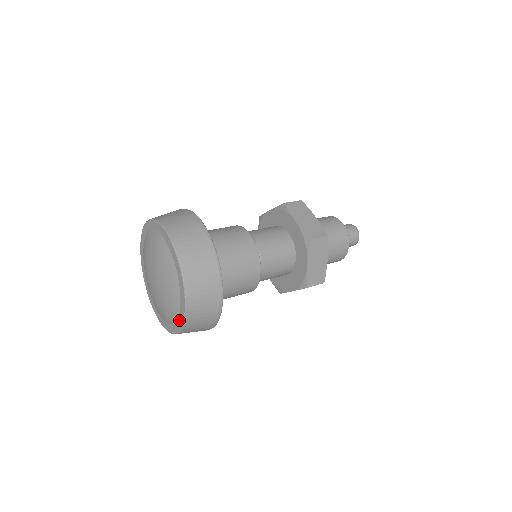
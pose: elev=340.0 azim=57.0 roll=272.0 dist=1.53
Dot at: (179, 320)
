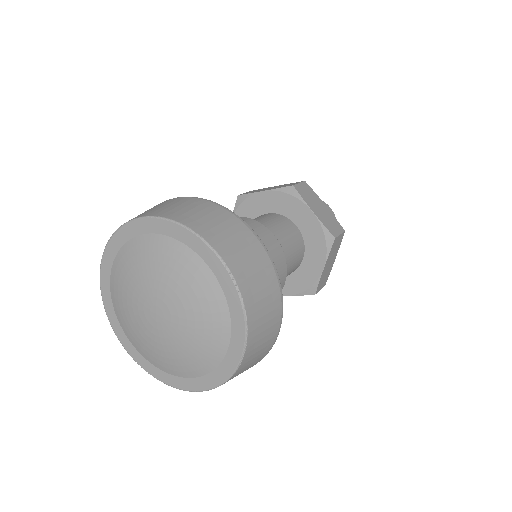
Dot at: (233, 312)
